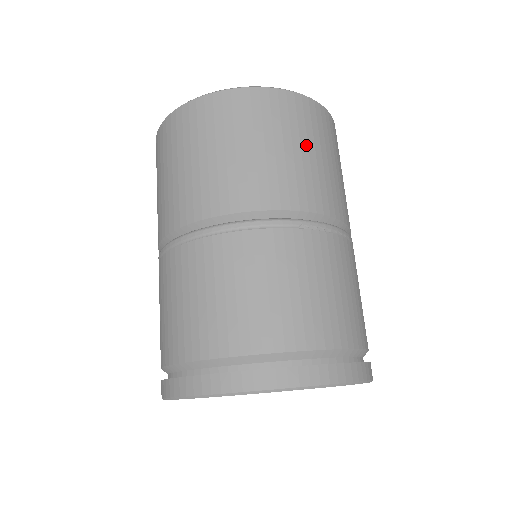
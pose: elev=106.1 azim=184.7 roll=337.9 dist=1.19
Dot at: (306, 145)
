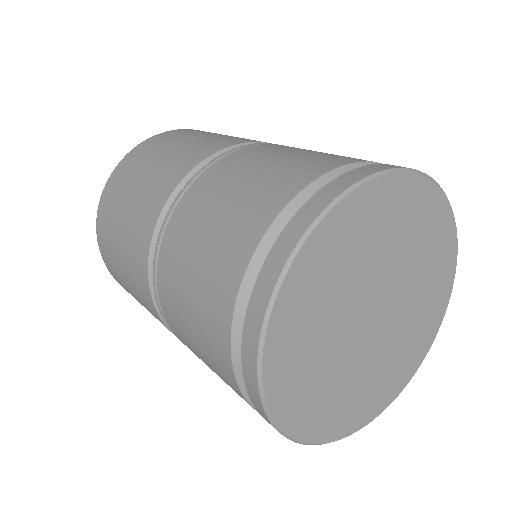
Dot at: occluded
